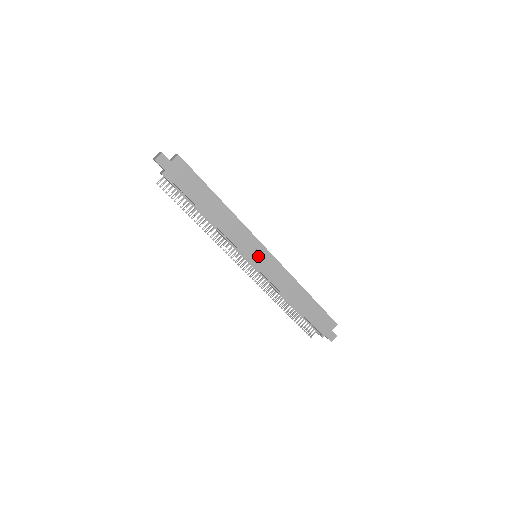
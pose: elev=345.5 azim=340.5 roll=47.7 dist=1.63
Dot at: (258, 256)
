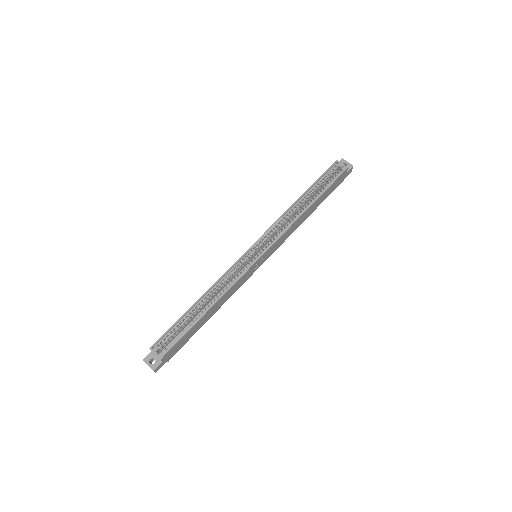
Dot at: (260, 261)
